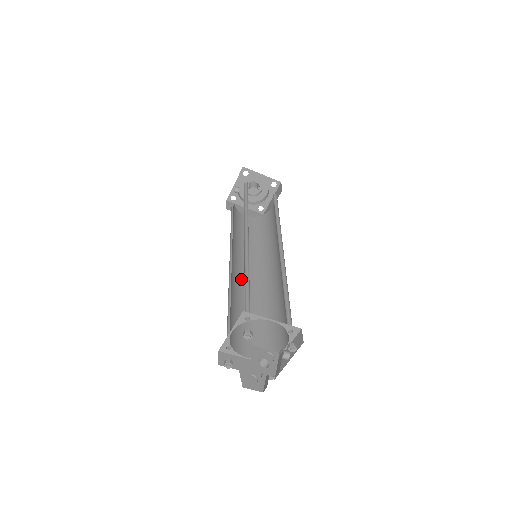
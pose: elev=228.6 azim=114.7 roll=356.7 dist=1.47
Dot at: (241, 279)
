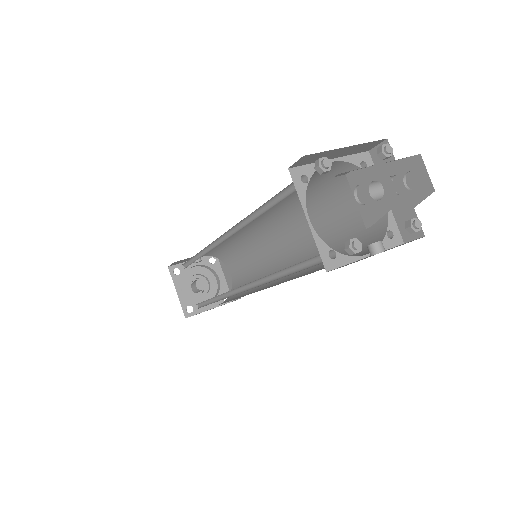
Dot at: occluded
